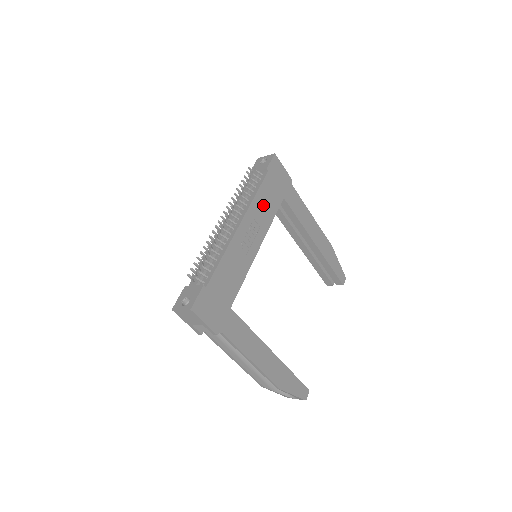
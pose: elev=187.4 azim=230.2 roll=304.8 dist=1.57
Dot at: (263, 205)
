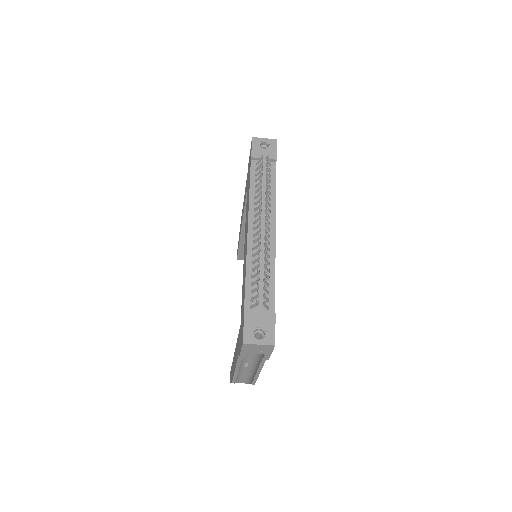
Dot at: occluded
